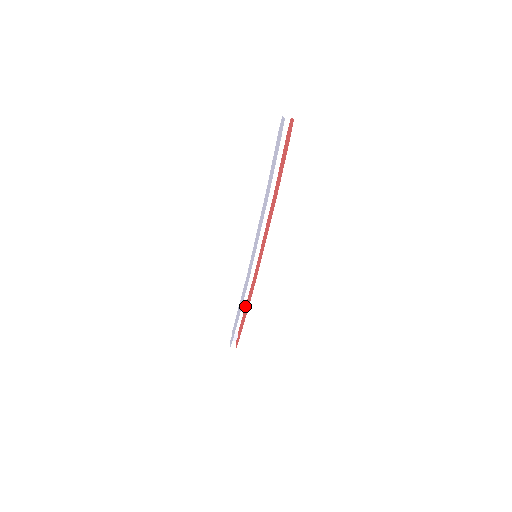
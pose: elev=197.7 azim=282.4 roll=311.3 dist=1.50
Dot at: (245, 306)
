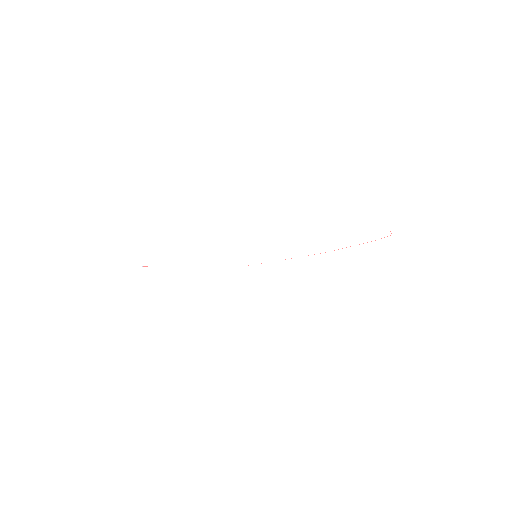
Dot at: occluded
